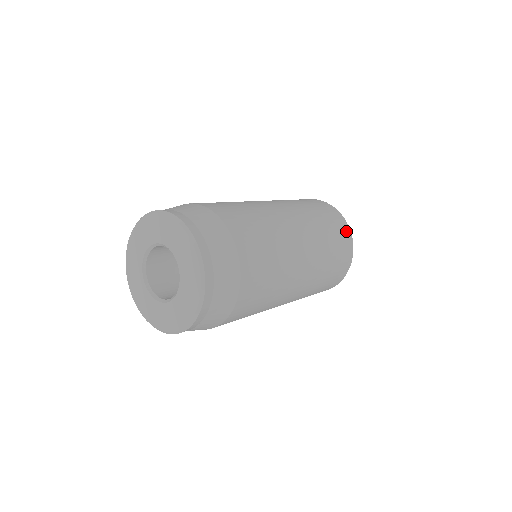
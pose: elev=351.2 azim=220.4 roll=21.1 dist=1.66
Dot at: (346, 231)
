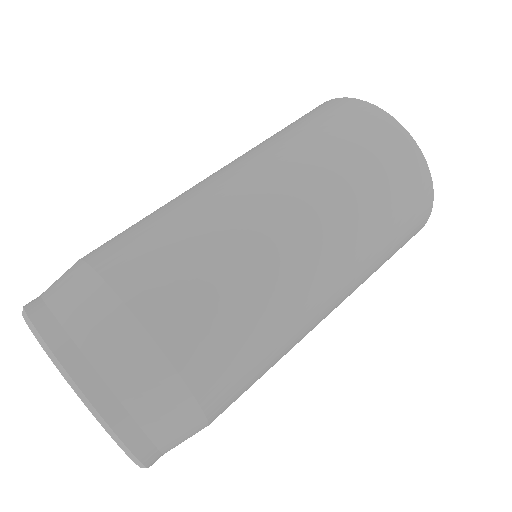
Dot at: (414, 162)
